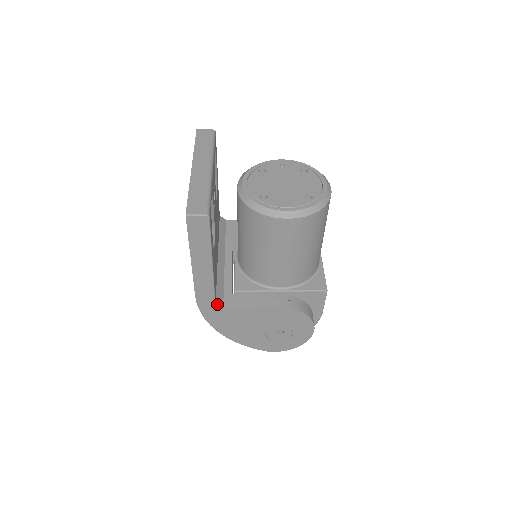
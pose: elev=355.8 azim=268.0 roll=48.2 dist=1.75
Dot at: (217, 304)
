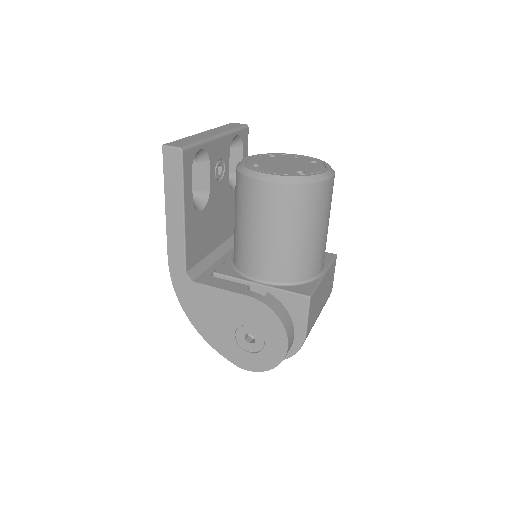
Dot at: (187, 274)
